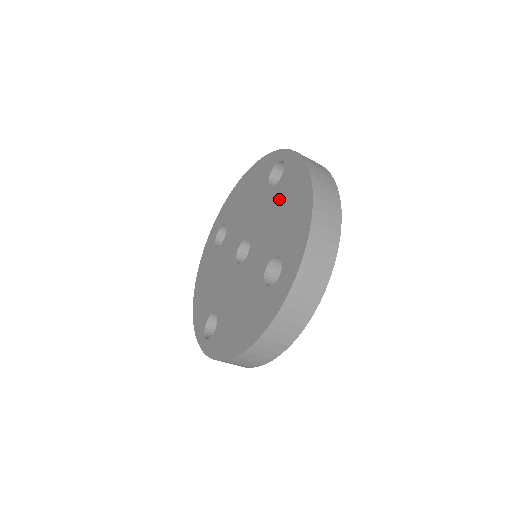
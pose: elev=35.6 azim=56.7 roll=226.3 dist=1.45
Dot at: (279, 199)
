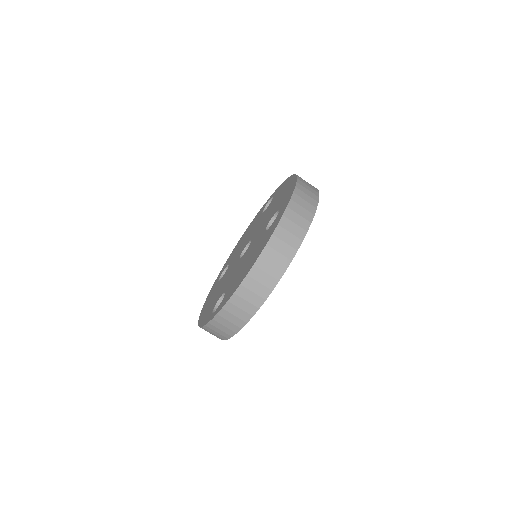
Dot at: (272, 204)
